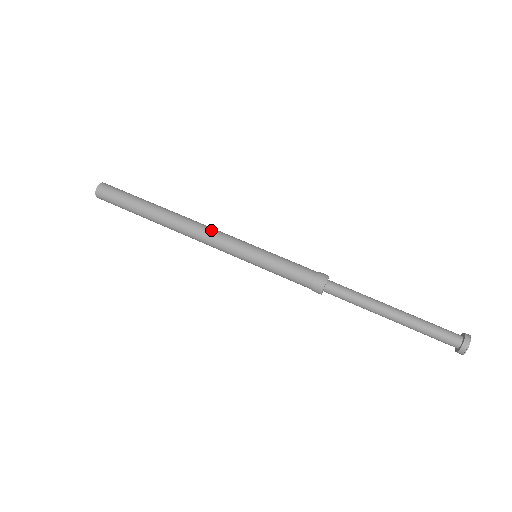
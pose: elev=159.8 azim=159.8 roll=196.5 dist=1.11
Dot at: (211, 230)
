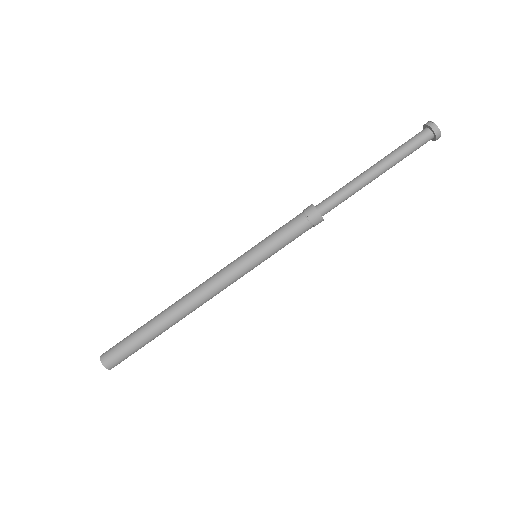
Dot at: (208, 279)
